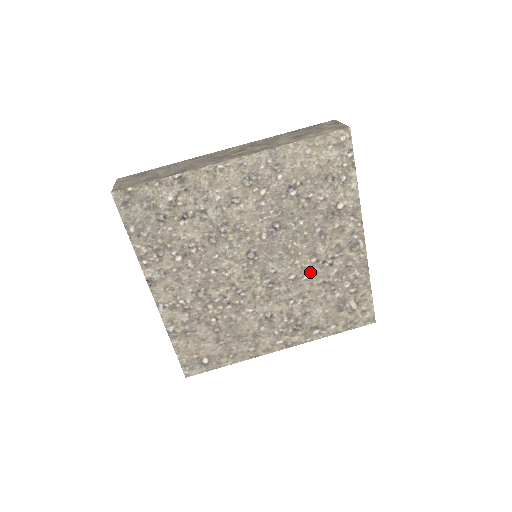
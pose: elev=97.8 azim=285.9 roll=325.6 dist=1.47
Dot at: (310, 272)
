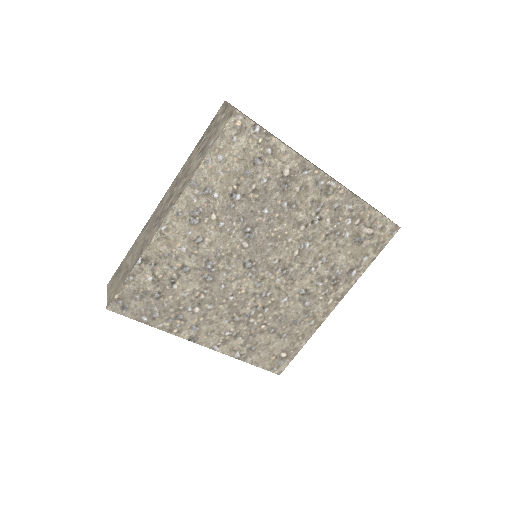
Dot at: (308, 238)
